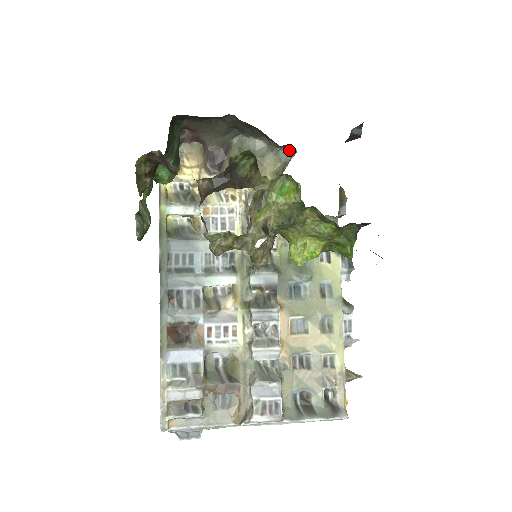
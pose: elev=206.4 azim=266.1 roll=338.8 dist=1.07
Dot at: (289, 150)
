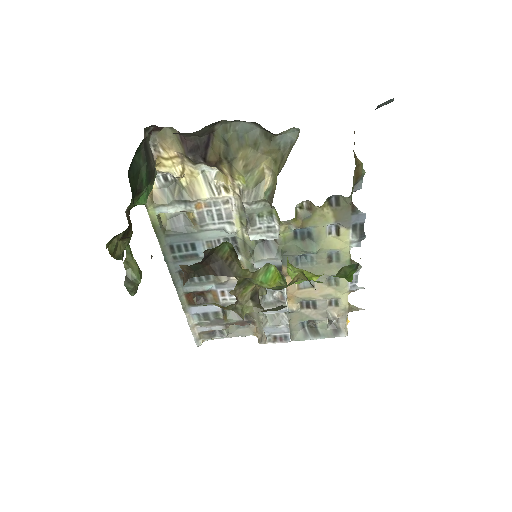
Dot at: (289, 131)
